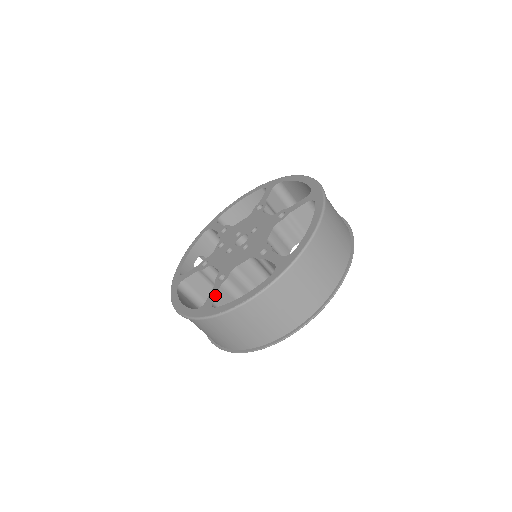
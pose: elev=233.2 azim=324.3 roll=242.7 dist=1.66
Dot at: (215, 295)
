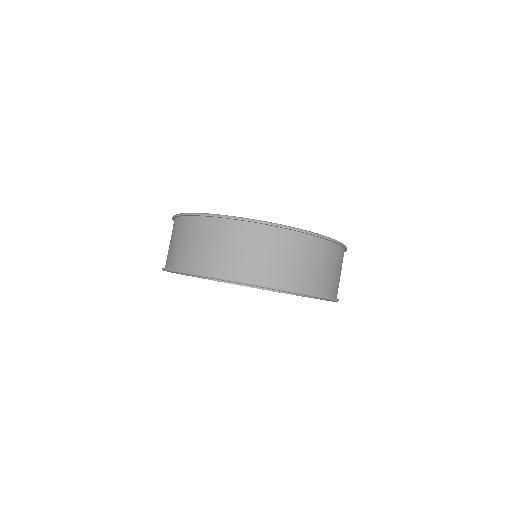
Dot at: occluded
